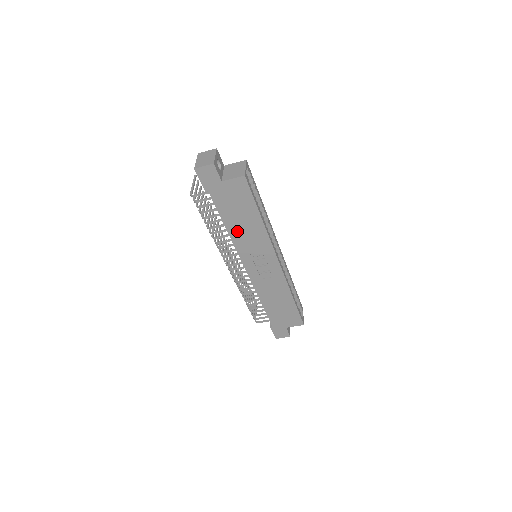
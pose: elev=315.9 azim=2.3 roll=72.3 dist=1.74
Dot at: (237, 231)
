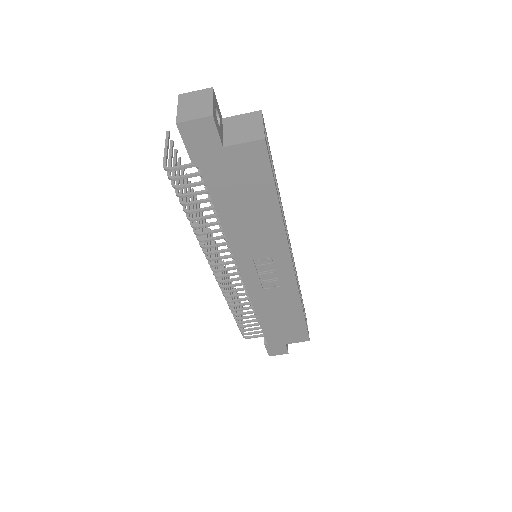
Dot at: (237, 225)
